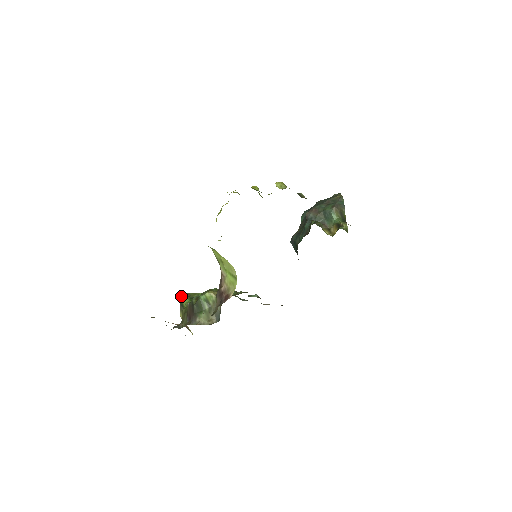
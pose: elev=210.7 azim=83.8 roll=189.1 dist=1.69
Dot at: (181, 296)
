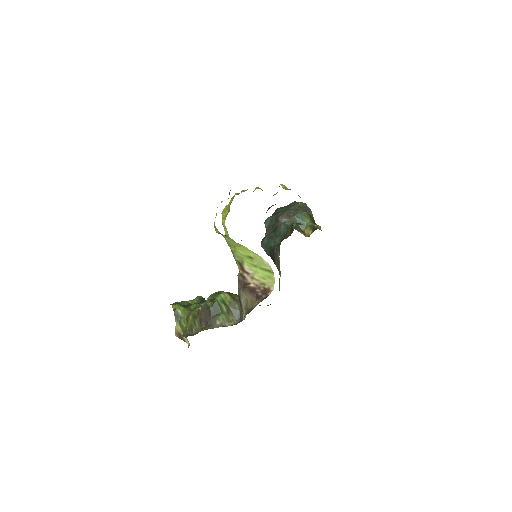
Dot at: (173, 305)
